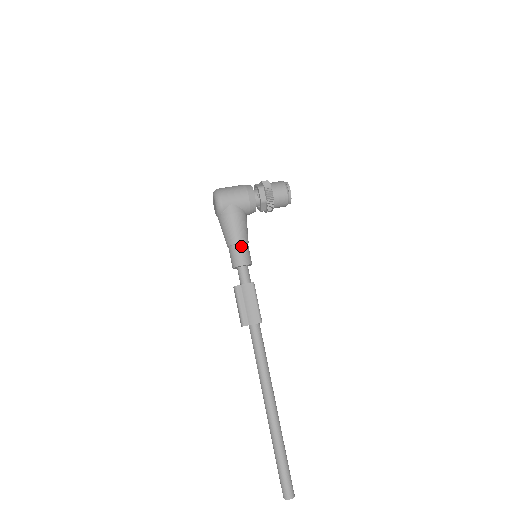
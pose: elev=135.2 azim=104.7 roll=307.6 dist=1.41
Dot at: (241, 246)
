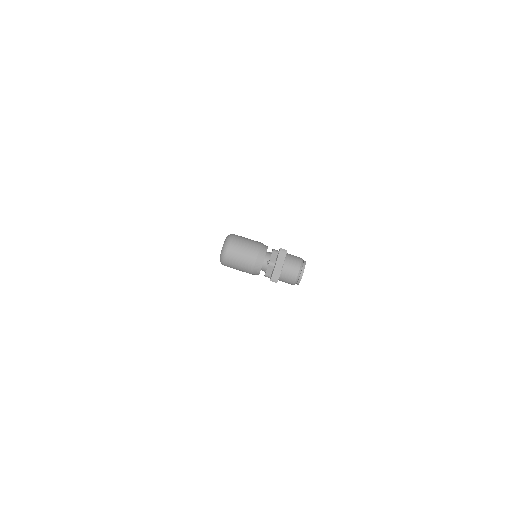
Dot at: occluded
